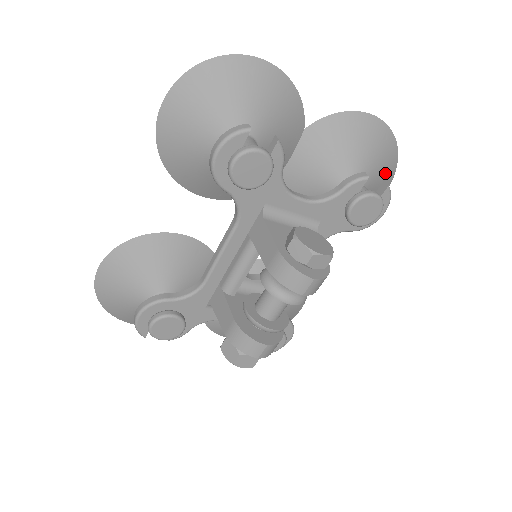
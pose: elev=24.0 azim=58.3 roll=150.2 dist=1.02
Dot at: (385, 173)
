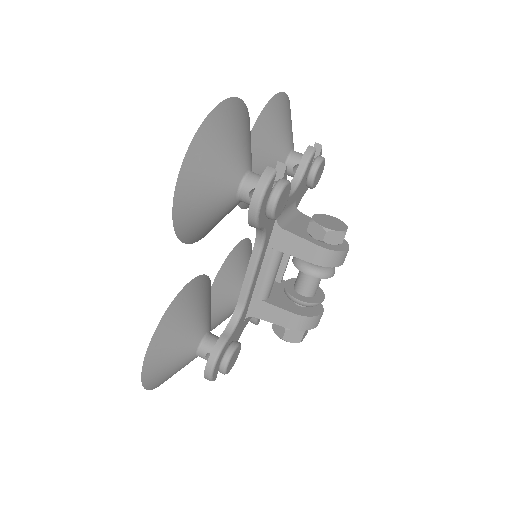
Dot at: occluded
